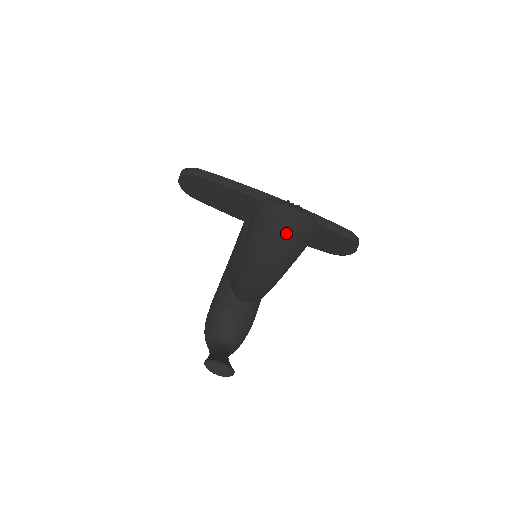
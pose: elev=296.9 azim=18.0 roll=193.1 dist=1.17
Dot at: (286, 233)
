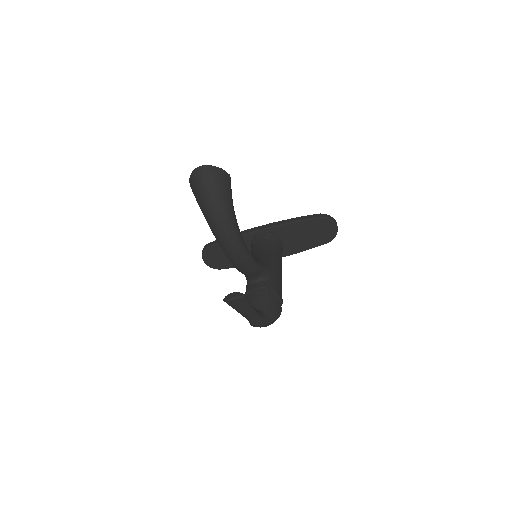
Dot at: (206, 181)
